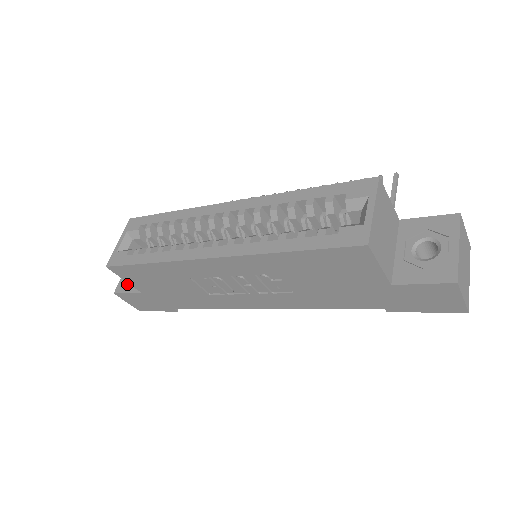
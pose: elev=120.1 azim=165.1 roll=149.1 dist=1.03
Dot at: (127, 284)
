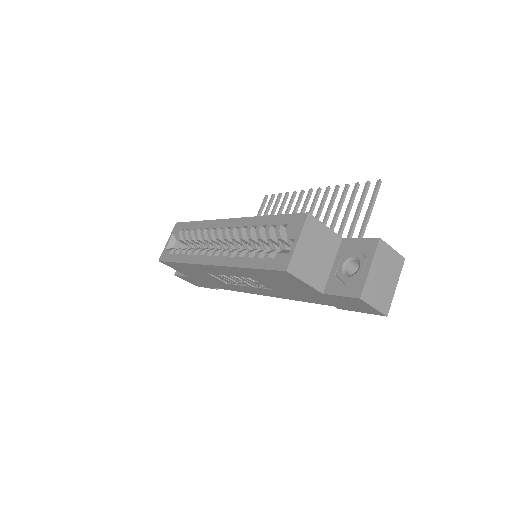
Dot at: occluded
